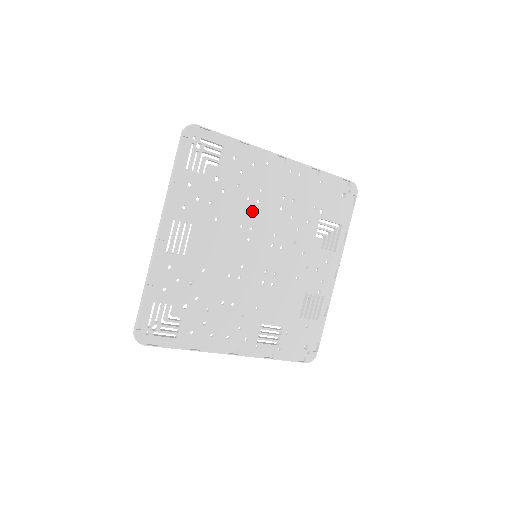
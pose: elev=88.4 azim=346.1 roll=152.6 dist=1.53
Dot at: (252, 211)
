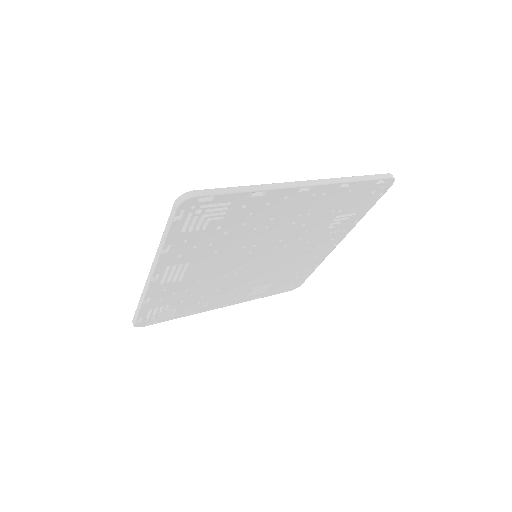
Dot at: (258, 235)
